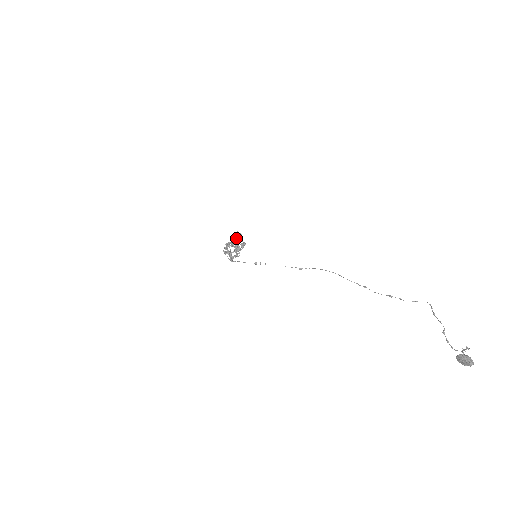
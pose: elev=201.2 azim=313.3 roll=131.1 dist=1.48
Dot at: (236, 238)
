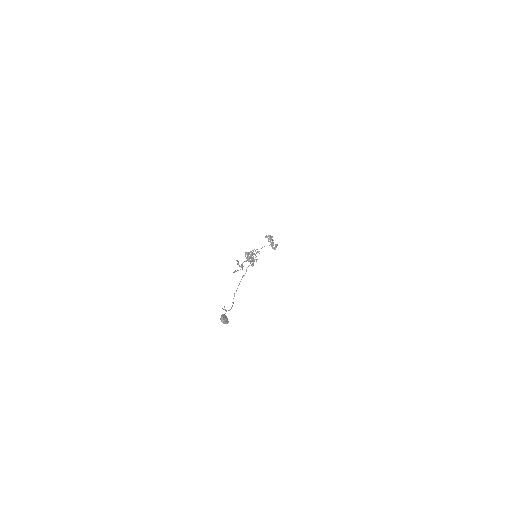
Dot at: (268, 241)
